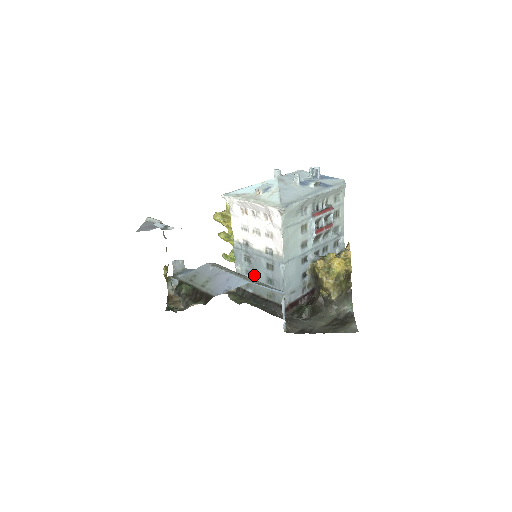
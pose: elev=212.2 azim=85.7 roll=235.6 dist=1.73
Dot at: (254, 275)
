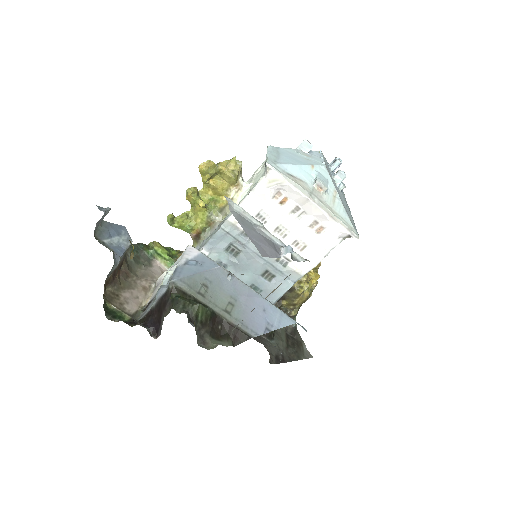
Dot at: occluded
